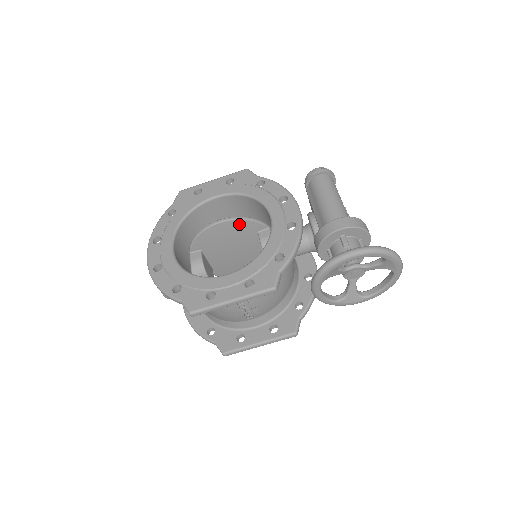
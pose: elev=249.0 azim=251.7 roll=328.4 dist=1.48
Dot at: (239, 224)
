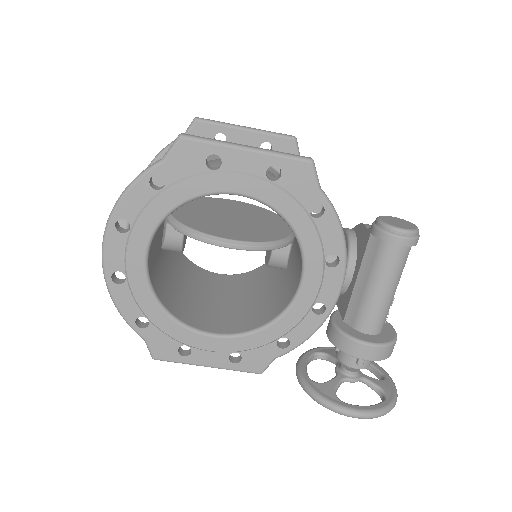
Dot at: occluded
